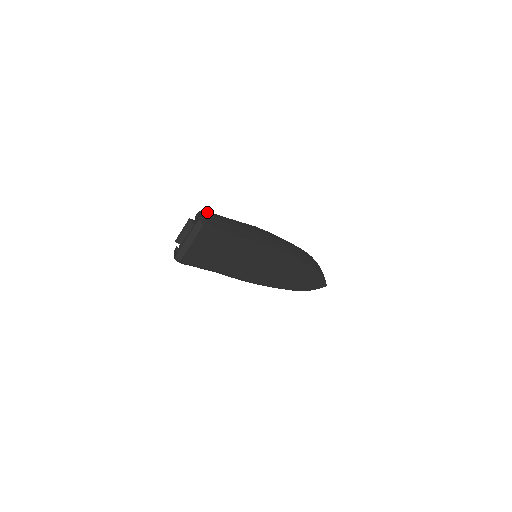
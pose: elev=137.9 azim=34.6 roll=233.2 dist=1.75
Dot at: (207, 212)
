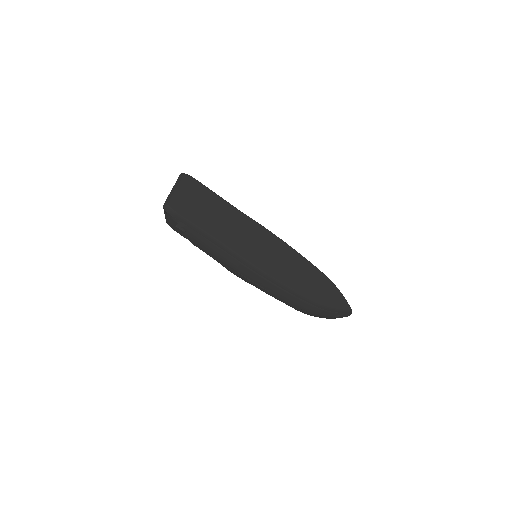
Dot at: occluded
